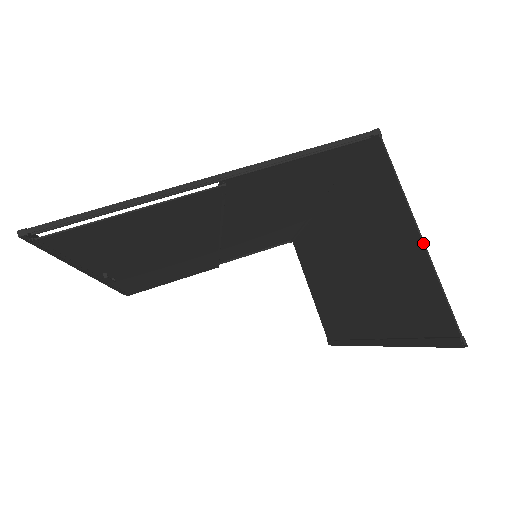
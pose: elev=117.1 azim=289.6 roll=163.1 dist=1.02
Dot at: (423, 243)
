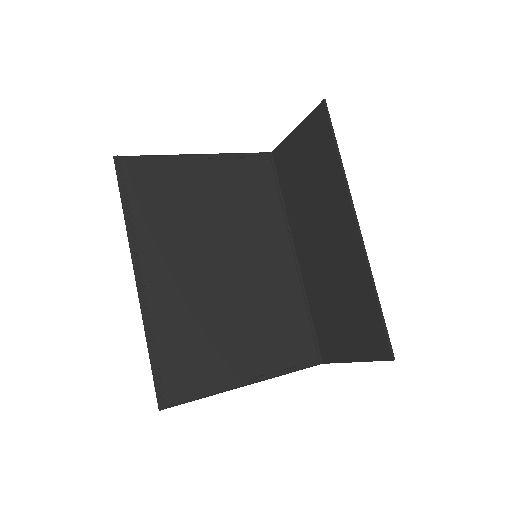
Dot at: (297, 127)
